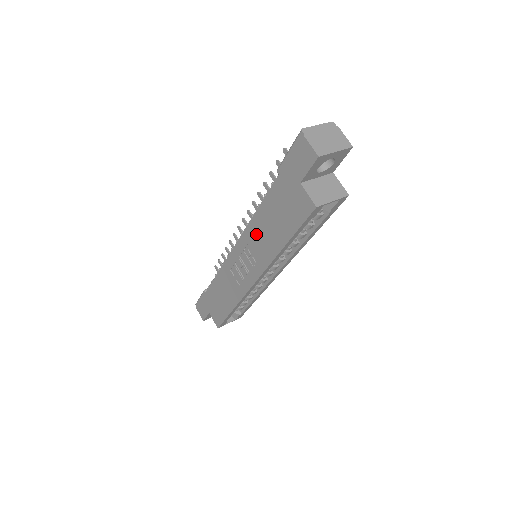
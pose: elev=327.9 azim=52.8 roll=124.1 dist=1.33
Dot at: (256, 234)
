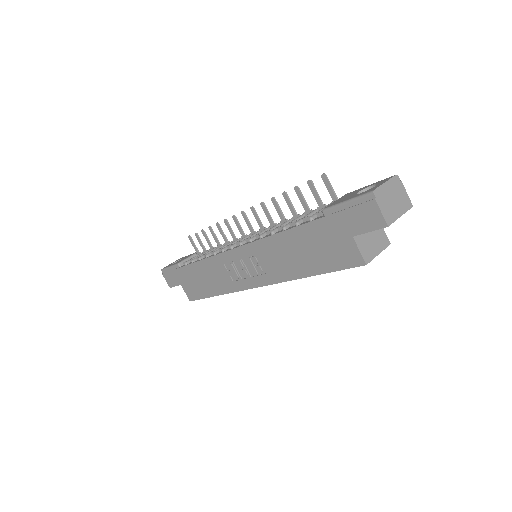
Dot at: (273, 251)
